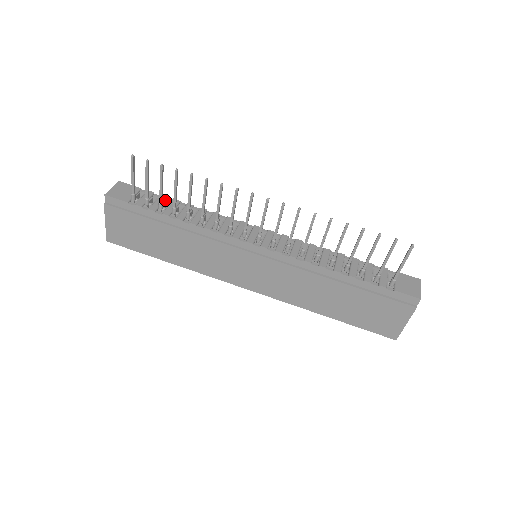
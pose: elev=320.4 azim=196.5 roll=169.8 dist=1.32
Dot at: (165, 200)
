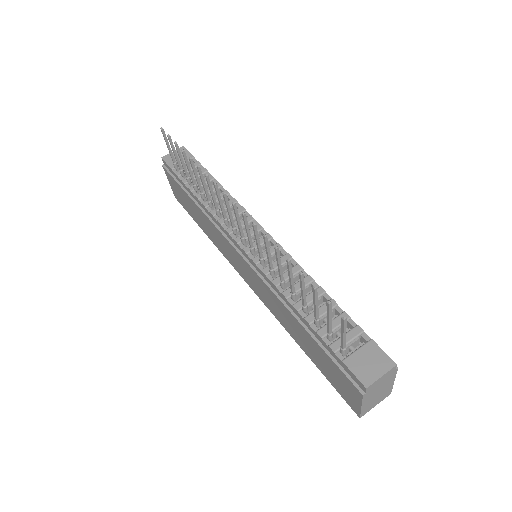
Dot at: (204, 174)
